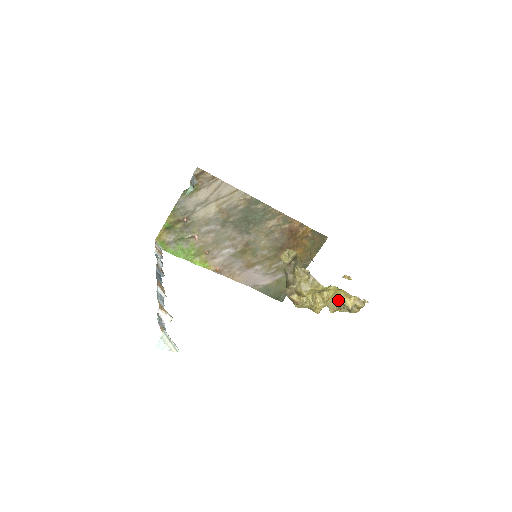
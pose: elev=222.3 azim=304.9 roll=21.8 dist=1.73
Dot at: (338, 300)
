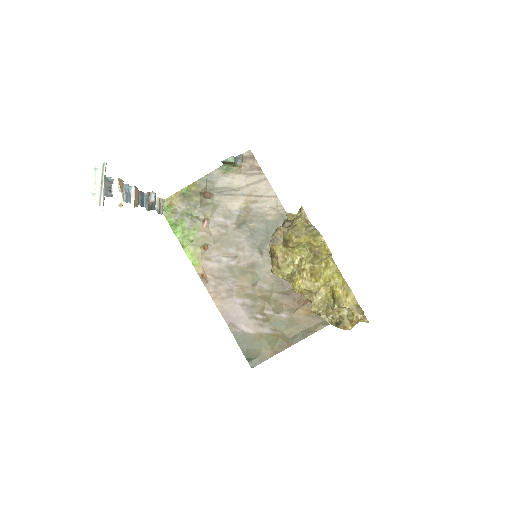
Dot at: (330, 296)
